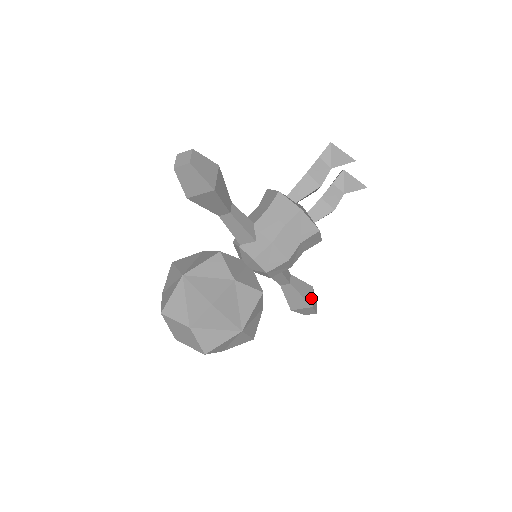
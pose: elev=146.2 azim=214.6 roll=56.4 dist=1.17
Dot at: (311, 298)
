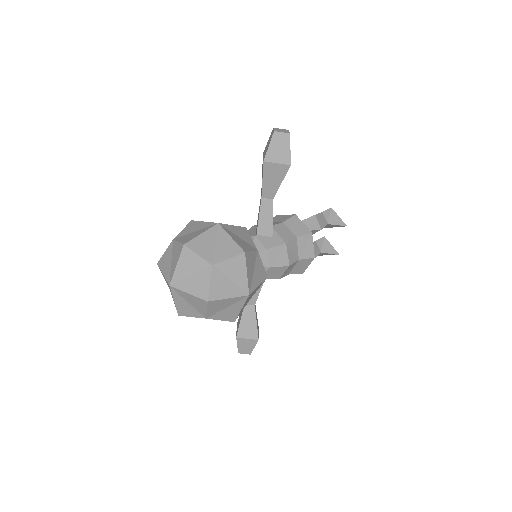
Dot at: (258, 333)
